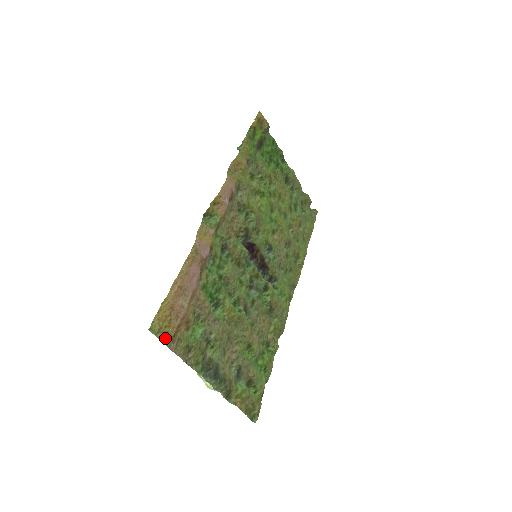
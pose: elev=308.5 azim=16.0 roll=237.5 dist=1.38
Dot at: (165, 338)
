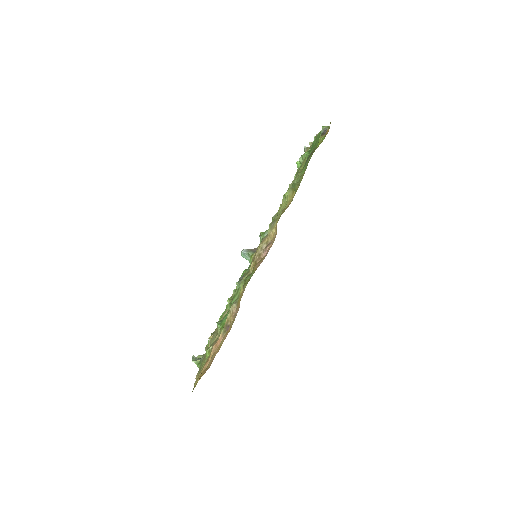
Dot at: occluded
